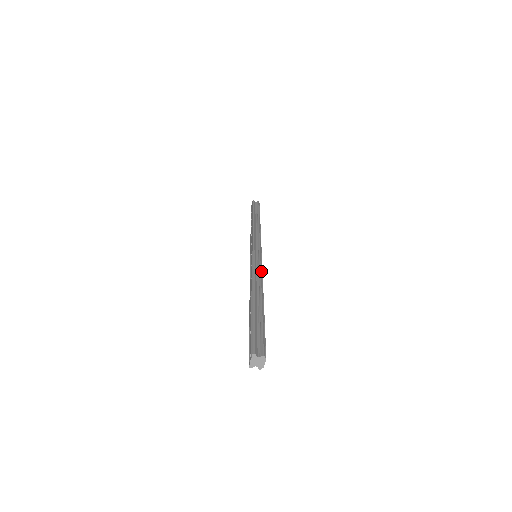
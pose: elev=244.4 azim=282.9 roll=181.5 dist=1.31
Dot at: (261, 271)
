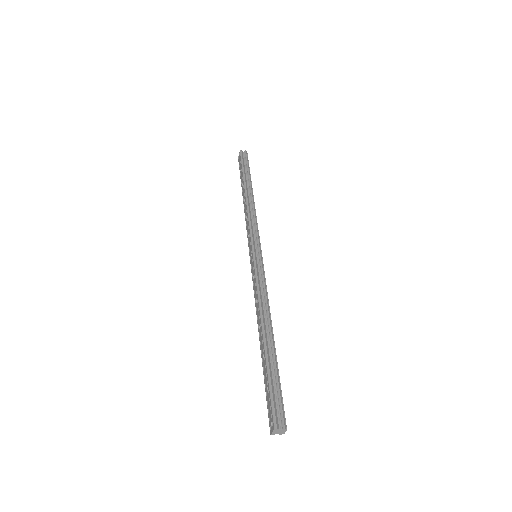
Dot at: (265, 288)
